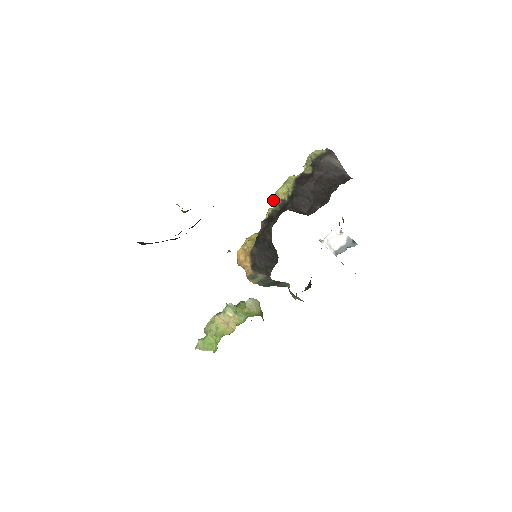
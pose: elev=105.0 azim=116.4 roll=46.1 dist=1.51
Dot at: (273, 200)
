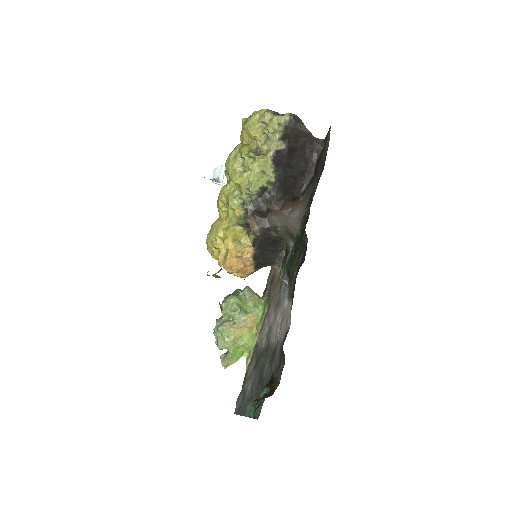
Dot at: (242, 190)
